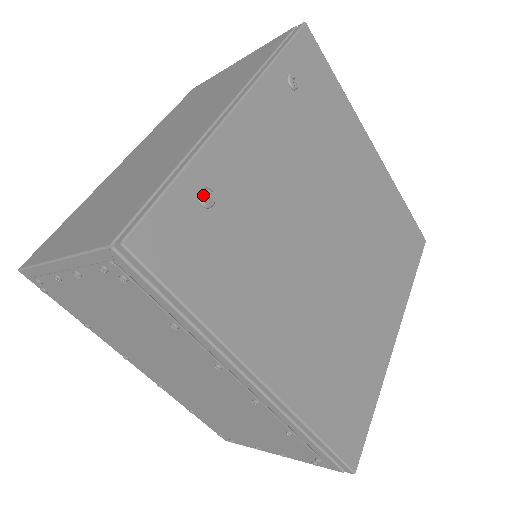
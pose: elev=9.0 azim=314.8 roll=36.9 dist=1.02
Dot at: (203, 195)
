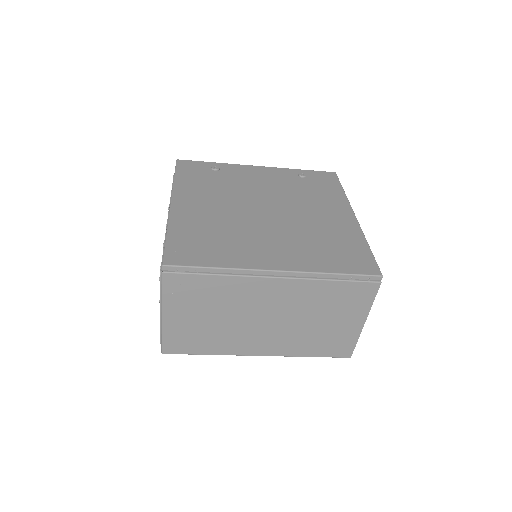
Dot at: (214, 167)
